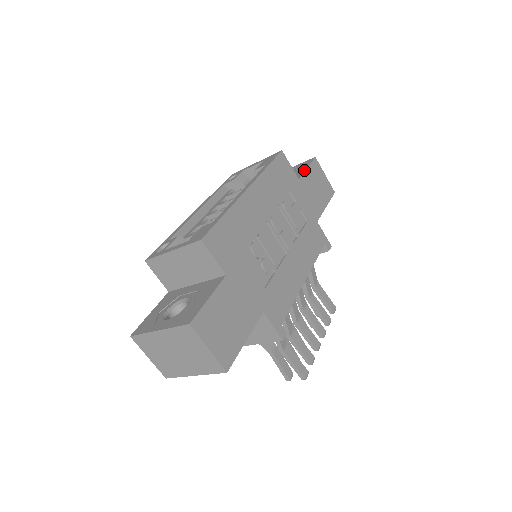
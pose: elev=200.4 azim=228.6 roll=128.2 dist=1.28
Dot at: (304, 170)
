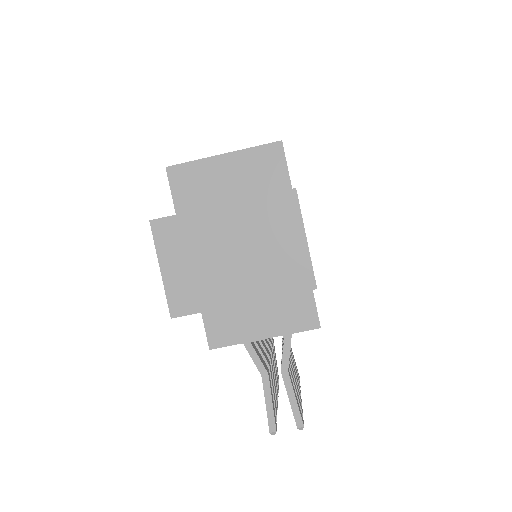
Dot at: occluded
